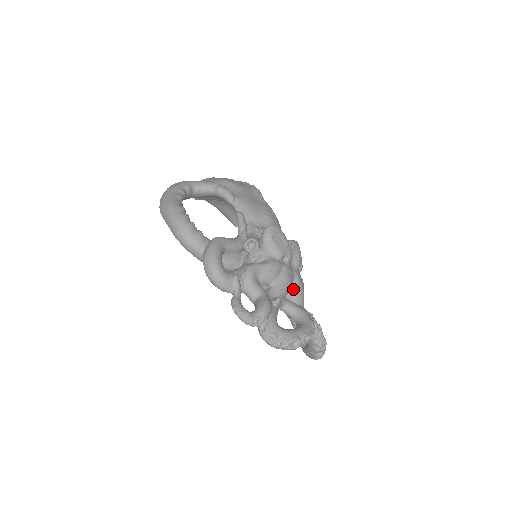
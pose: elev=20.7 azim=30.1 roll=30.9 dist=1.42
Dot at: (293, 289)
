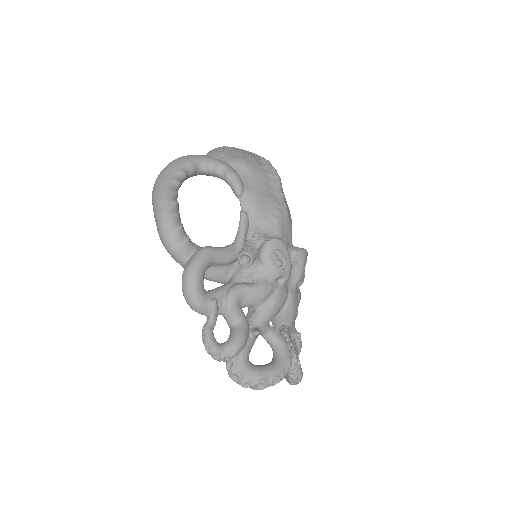
Dot at: (283, 310)
